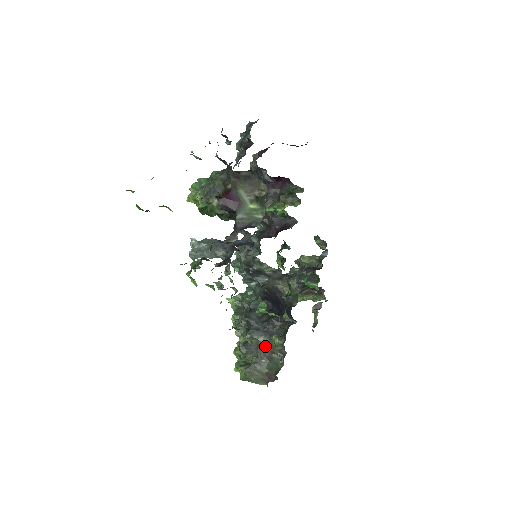
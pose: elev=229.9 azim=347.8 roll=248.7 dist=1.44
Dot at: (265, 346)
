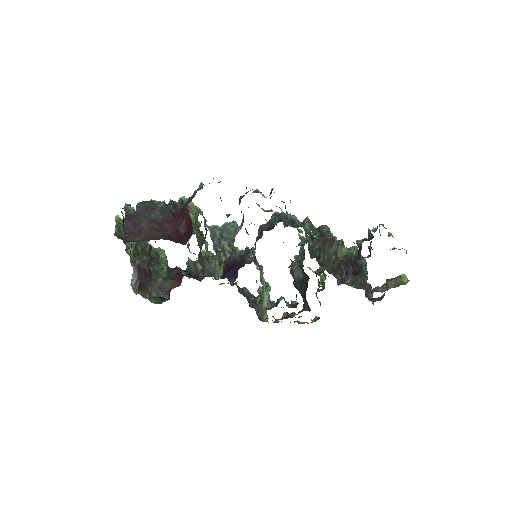
Dot at: occluded
